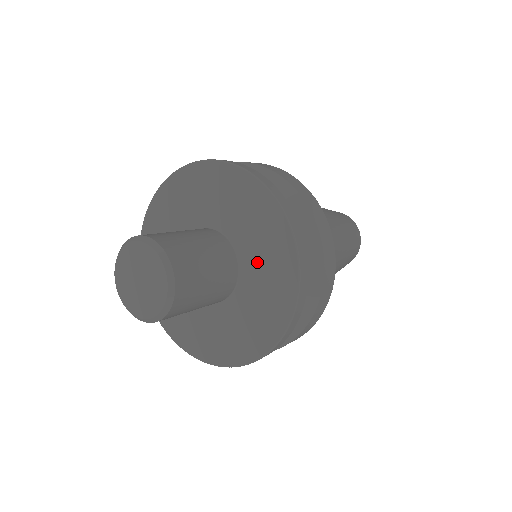
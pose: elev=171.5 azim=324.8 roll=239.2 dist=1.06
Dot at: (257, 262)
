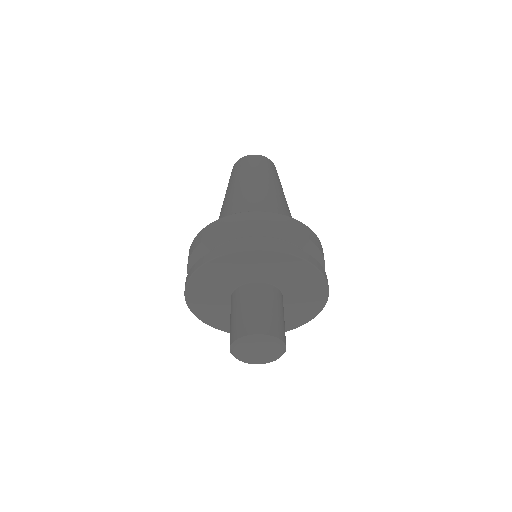
Dot at: (288, 312)
